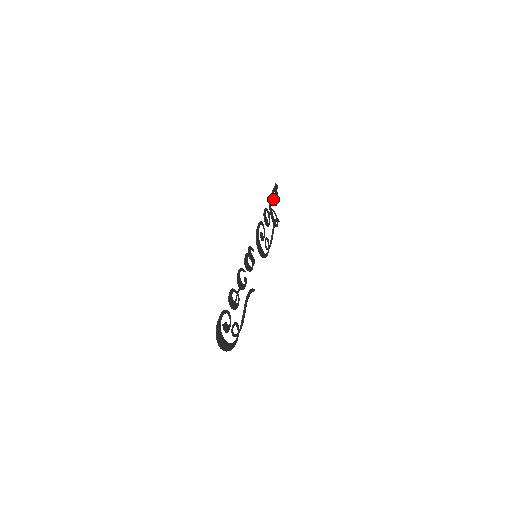
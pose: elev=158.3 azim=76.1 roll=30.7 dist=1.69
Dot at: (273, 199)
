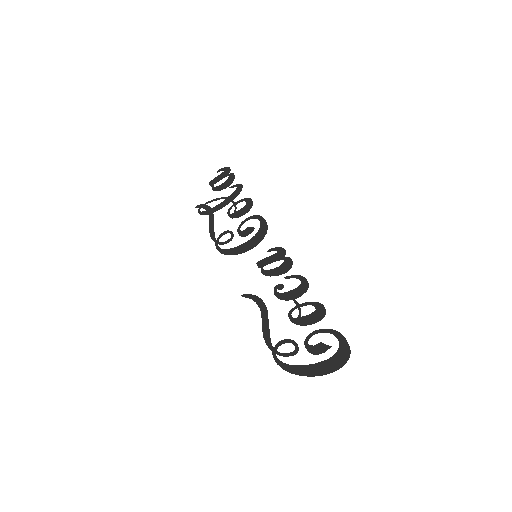
Dot at: (228, 185)
